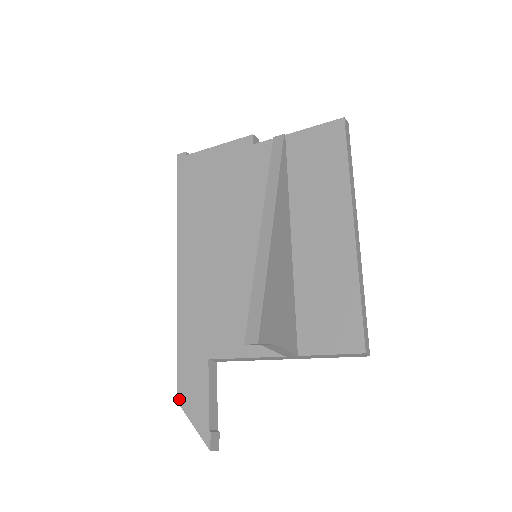
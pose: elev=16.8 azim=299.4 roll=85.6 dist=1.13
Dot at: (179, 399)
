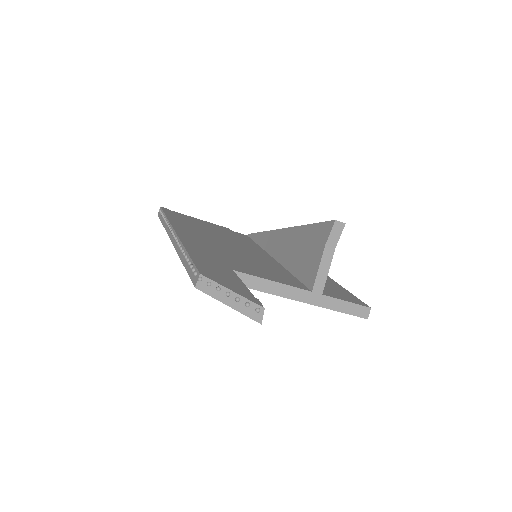
Dot at: (204, 274)
